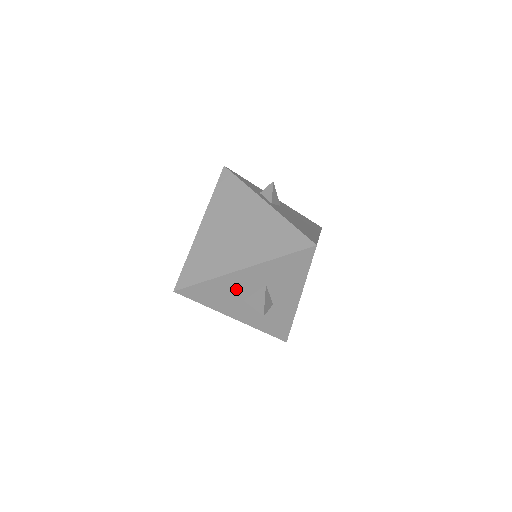
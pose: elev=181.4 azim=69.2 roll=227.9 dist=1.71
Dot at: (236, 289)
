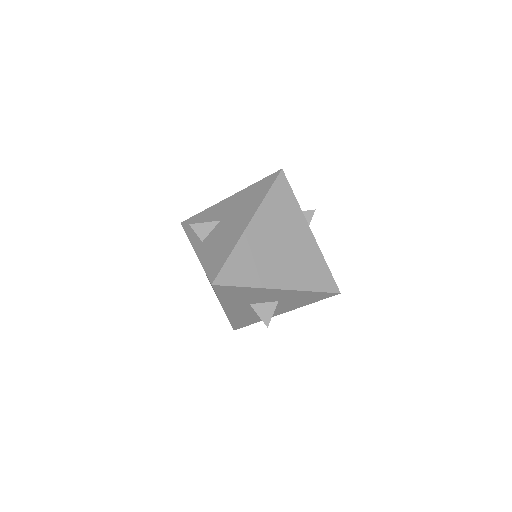
Dot at: (256, 297)
